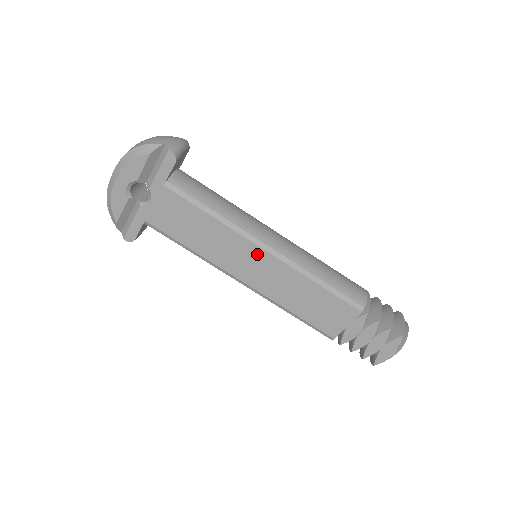
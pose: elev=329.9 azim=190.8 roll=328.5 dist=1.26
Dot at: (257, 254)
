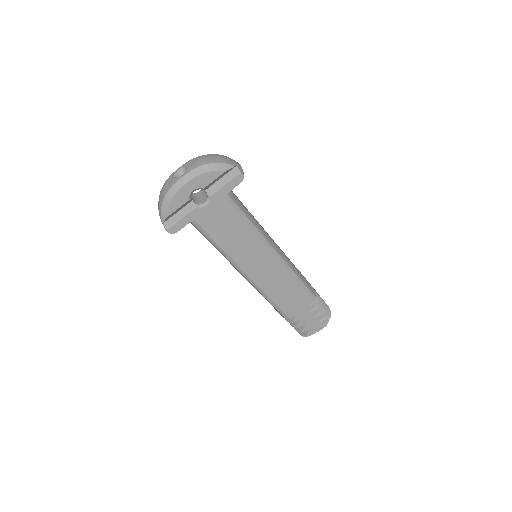
Dot at: (267, 256)
